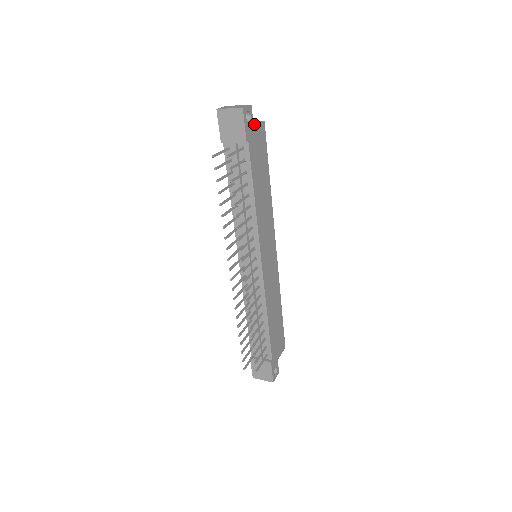
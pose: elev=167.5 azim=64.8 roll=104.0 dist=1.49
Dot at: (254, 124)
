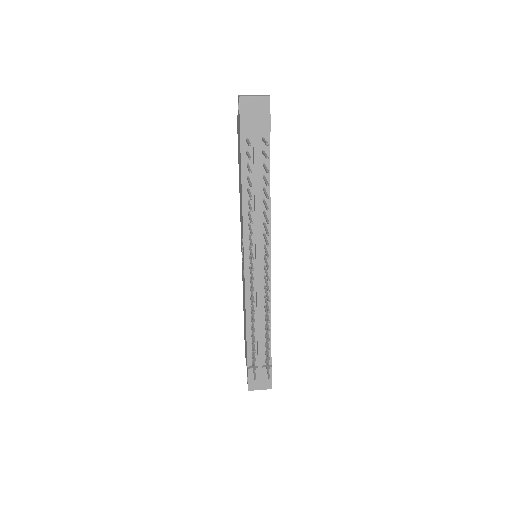
Dot at: occluded
